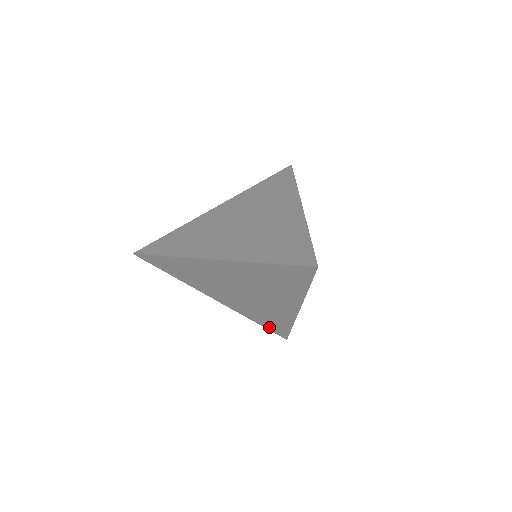
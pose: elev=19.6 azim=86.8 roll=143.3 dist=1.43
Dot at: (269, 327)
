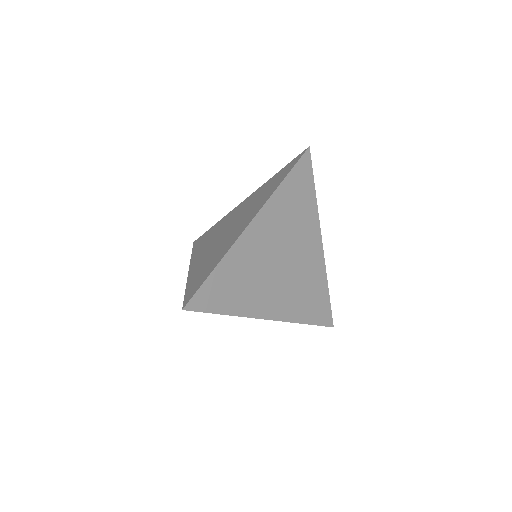
Dot at: occluded
